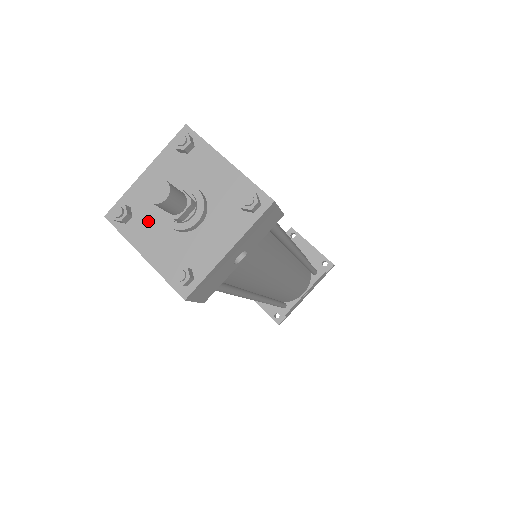
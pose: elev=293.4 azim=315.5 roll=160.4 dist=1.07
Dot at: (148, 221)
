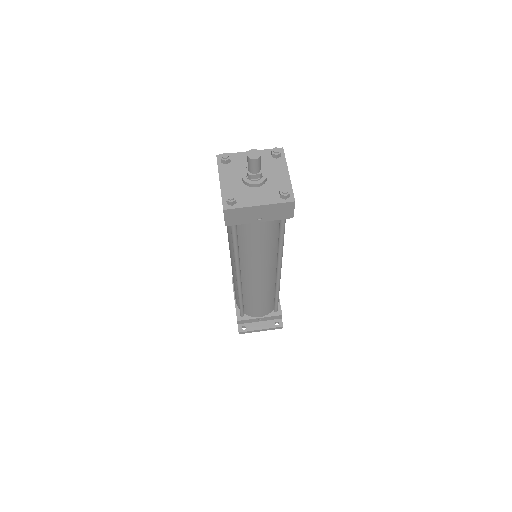
Dot at: (245, 194)
